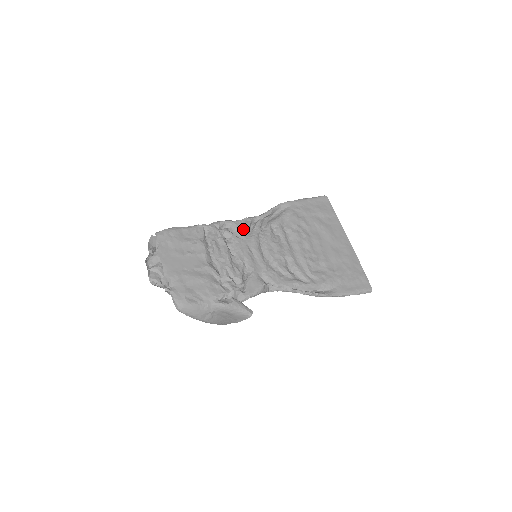
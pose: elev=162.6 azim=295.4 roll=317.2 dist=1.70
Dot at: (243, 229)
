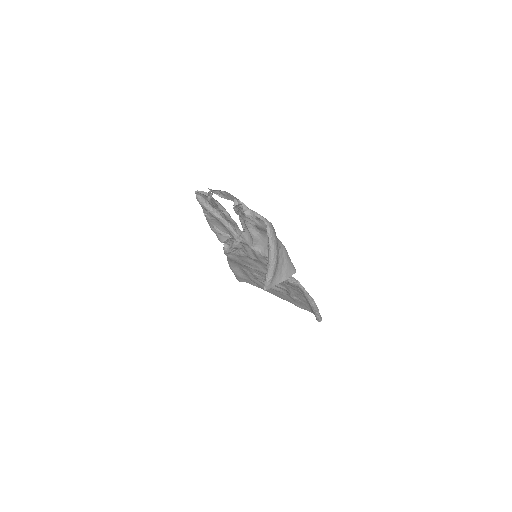
Dot at: occluded
